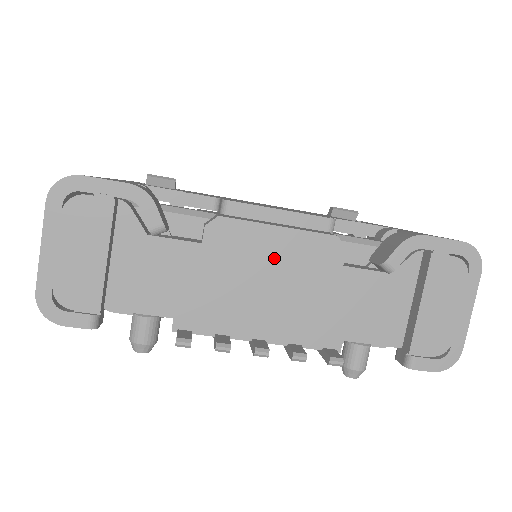
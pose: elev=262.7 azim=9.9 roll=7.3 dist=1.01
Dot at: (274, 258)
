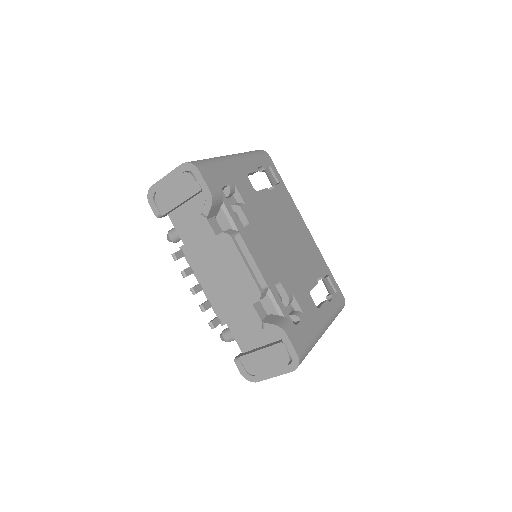
Dot at: (233, 271)
